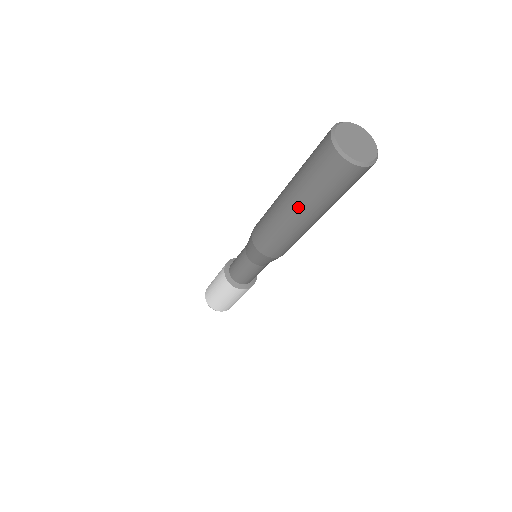
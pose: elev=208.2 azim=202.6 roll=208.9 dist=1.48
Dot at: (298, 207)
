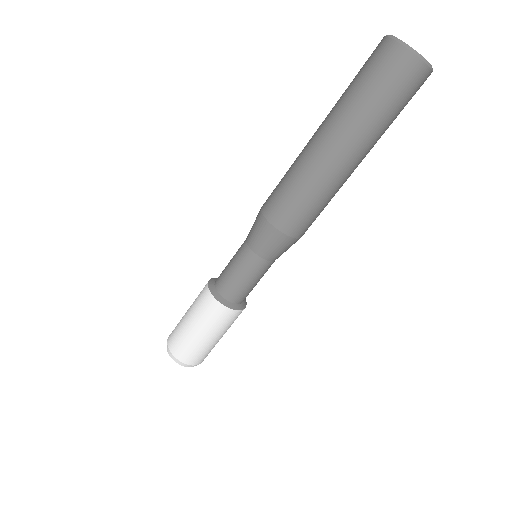
Dot at: (329, 127)
